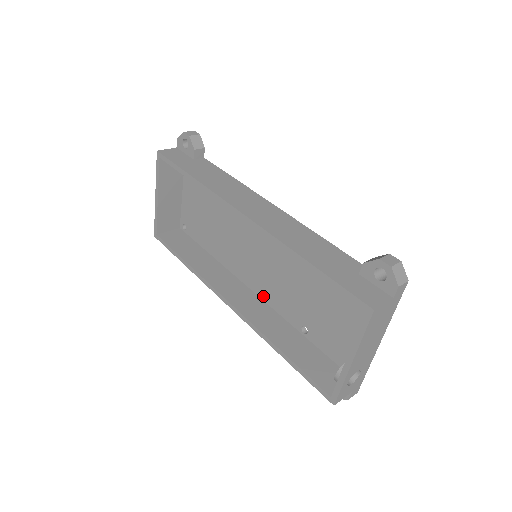
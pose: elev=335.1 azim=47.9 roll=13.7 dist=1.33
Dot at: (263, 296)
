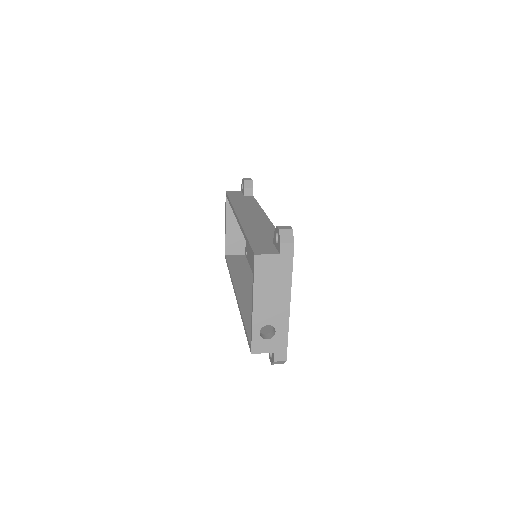
Dot at: occluded
